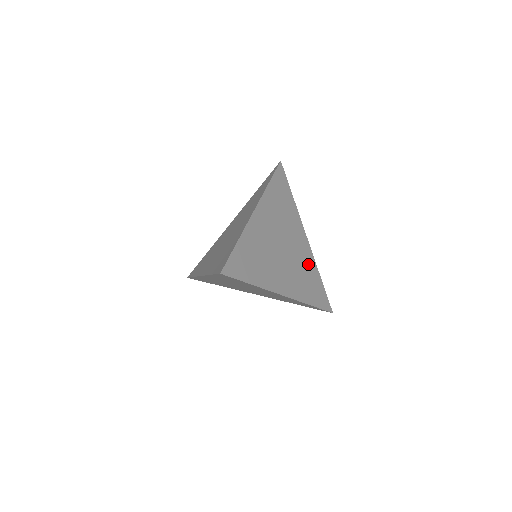
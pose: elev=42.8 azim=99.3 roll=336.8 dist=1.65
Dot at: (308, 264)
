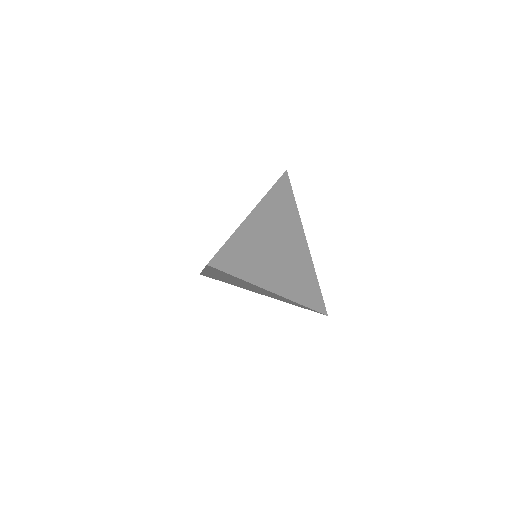
Dot at: (305, 267)
